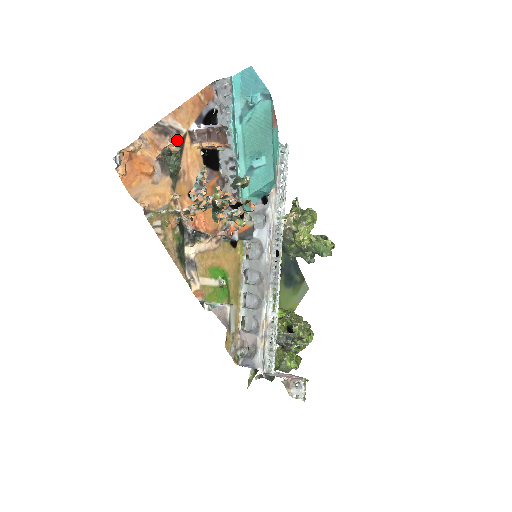
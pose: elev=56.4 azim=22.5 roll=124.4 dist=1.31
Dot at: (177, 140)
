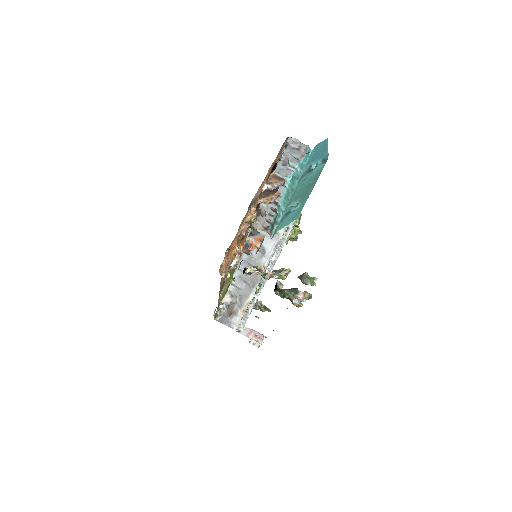
Dot at: (256, 212)
